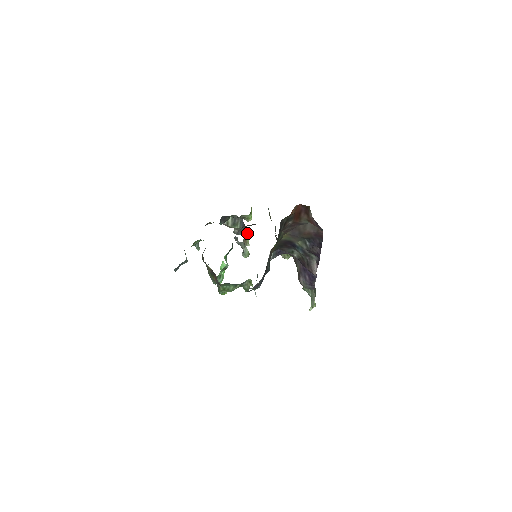
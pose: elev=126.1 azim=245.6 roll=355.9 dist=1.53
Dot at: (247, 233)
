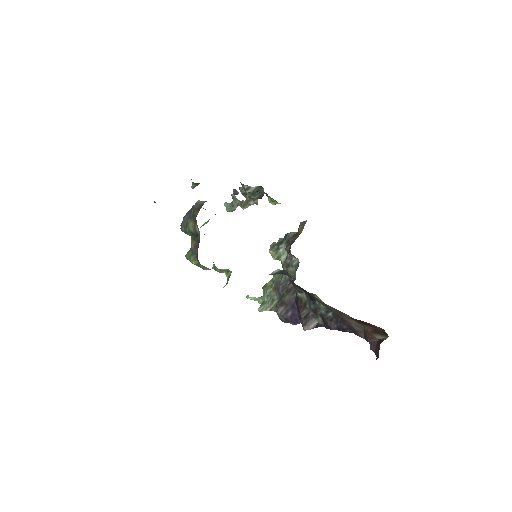
Dot at: (255, 203)
